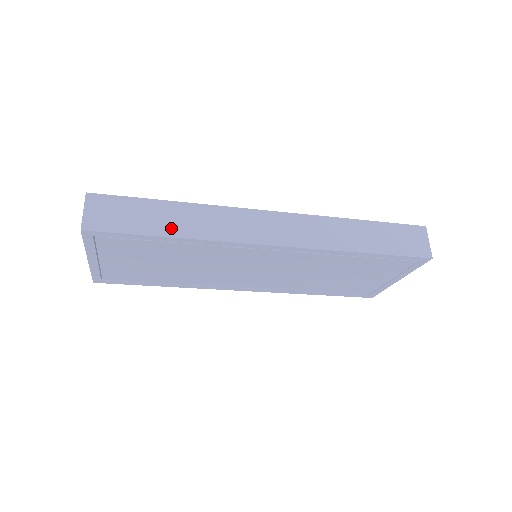
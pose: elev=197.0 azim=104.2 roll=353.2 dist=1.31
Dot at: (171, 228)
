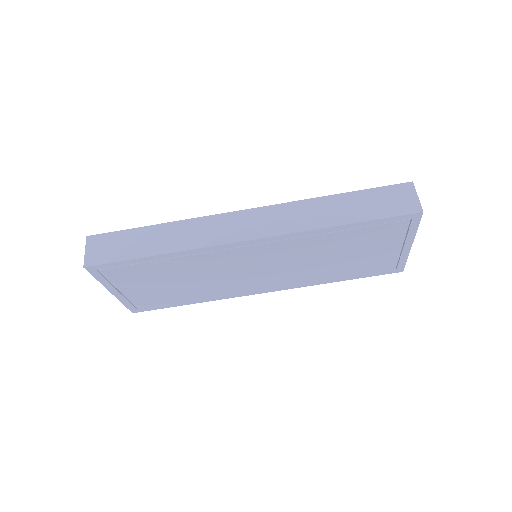
Dot at: (155, 248)
